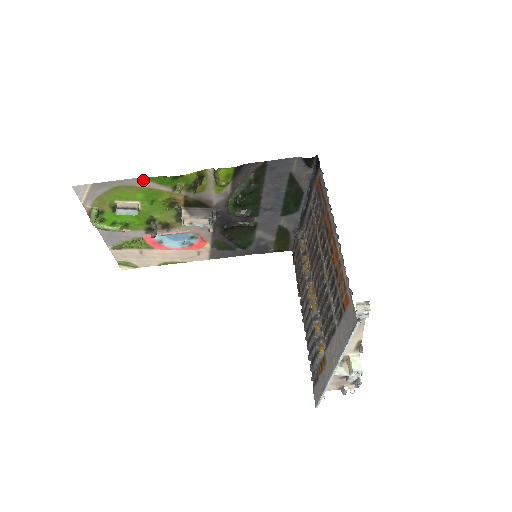
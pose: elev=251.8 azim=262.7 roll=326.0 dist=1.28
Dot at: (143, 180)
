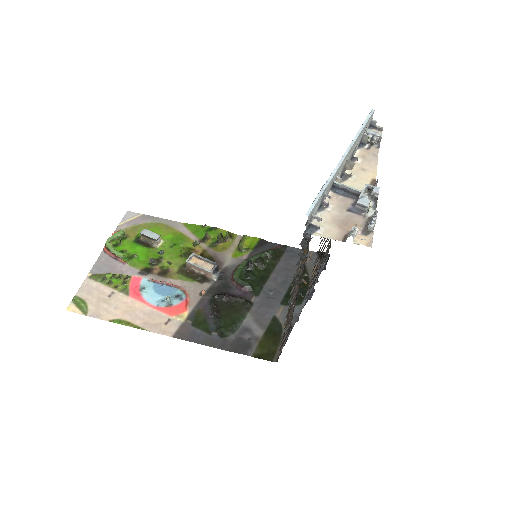
Dot at: (183, 226)
